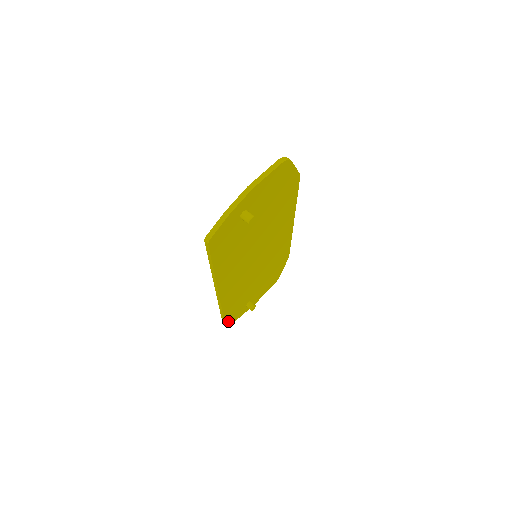
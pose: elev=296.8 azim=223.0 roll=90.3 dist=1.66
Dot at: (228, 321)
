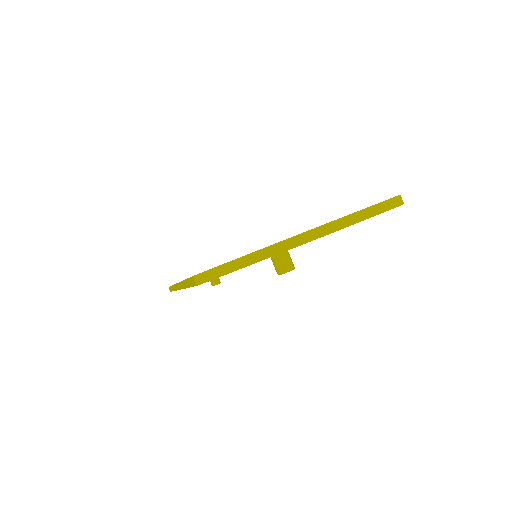
Dot at: occluded
